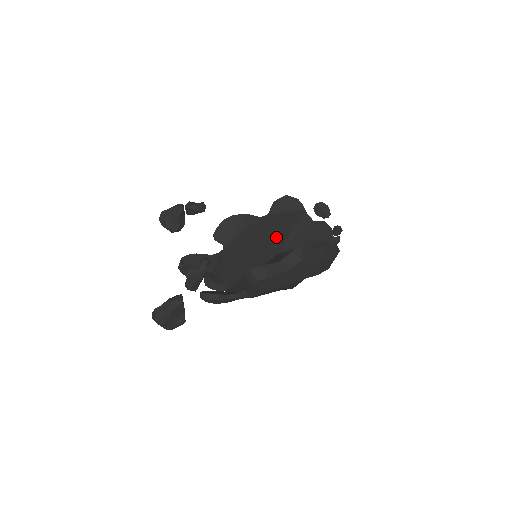
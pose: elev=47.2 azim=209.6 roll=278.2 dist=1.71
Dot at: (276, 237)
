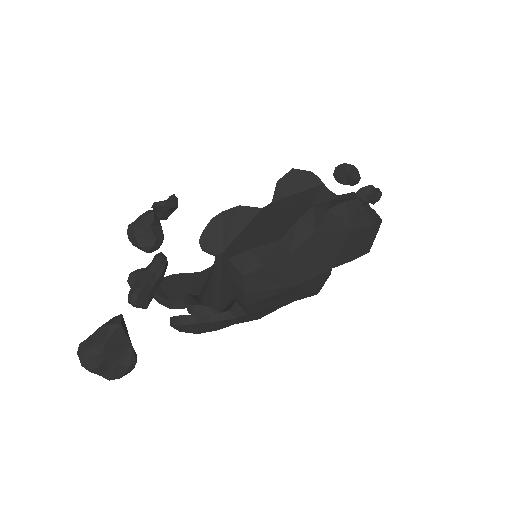
Dot at: (284, 225)
